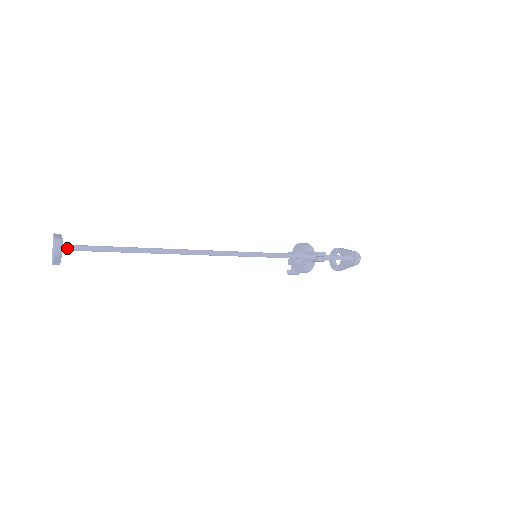
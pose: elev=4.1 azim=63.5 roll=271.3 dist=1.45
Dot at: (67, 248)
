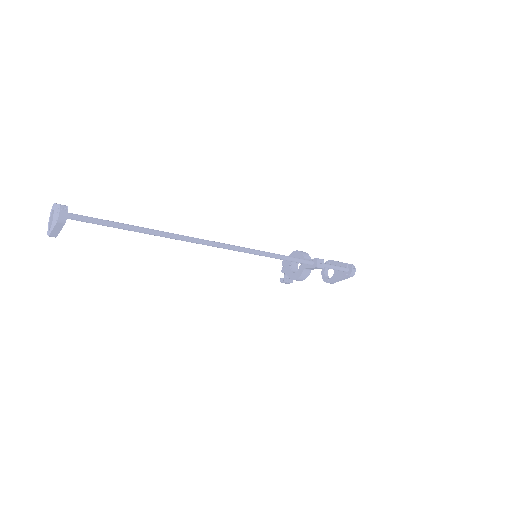
Dot at: (71, 216)
